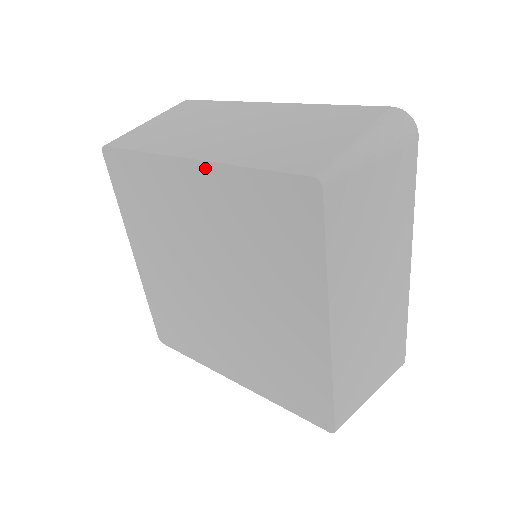
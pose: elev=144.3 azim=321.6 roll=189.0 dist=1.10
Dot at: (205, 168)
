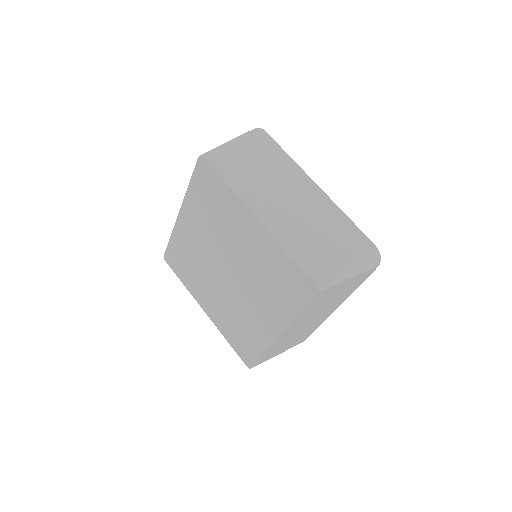
Dot at: (263, 231)
